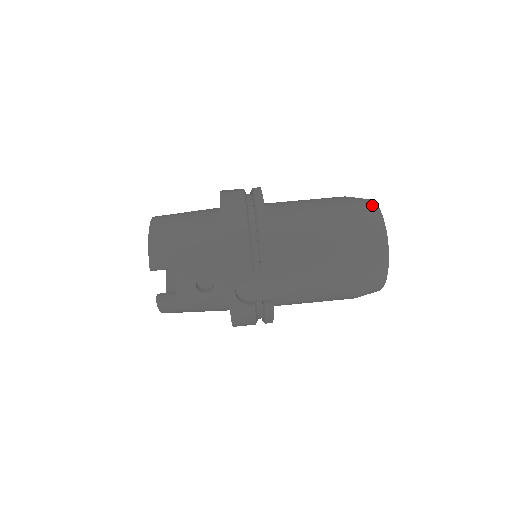
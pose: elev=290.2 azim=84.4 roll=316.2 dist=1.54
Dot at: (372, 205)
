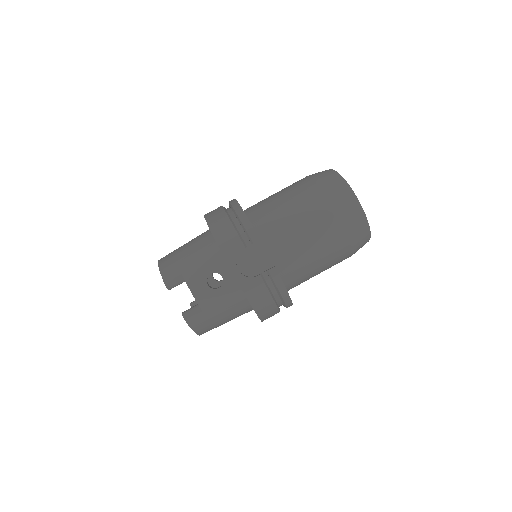
Dot at: (326, 170)
